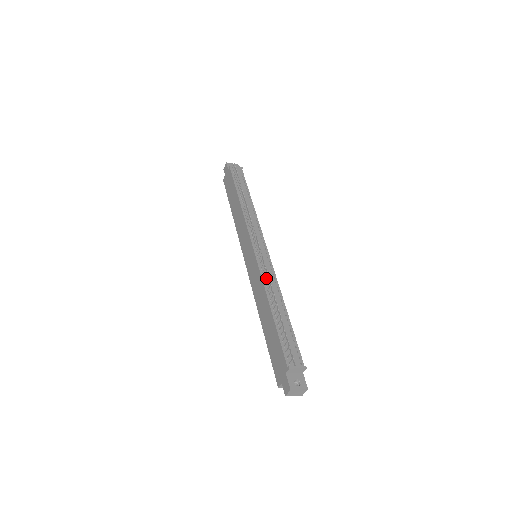
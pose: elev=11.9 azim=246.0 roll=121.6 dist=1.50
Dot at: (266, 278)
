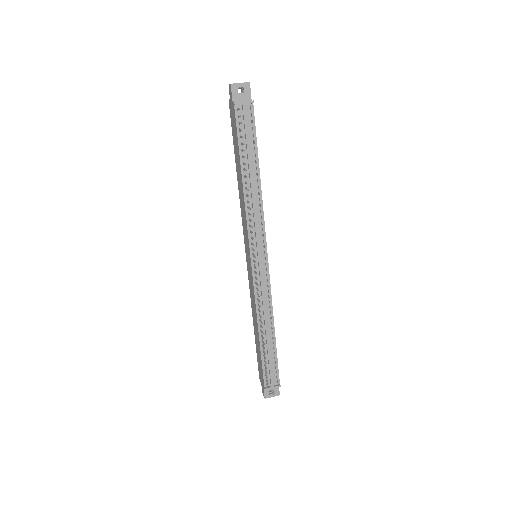
Dot at: (258, 306)
